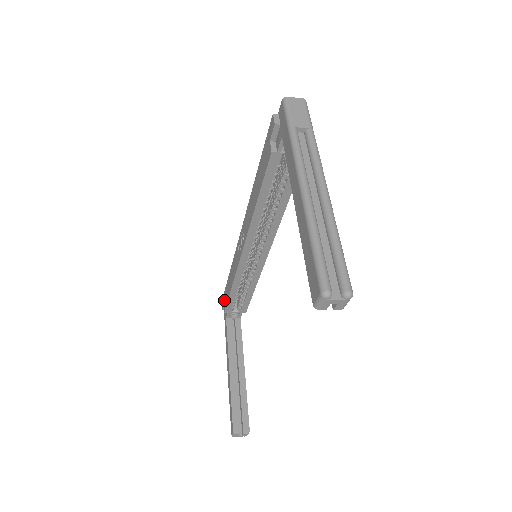
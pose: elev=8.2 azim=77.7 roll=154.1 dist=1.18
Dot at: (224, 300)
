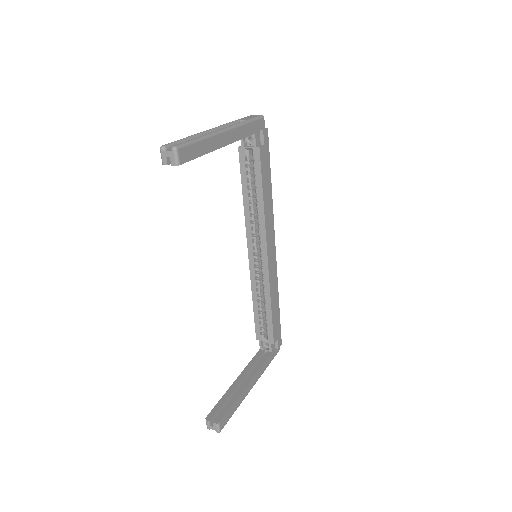
Dot at: occluded
